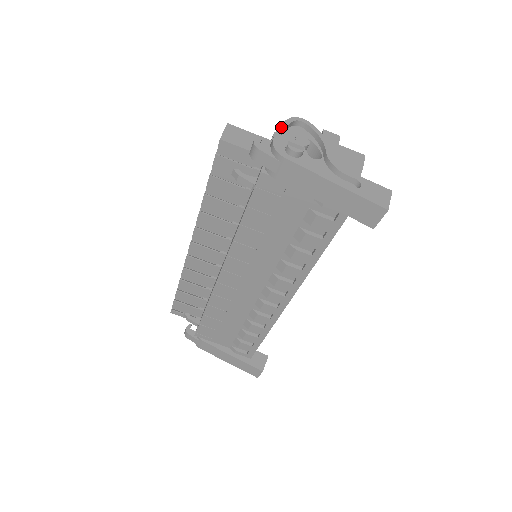
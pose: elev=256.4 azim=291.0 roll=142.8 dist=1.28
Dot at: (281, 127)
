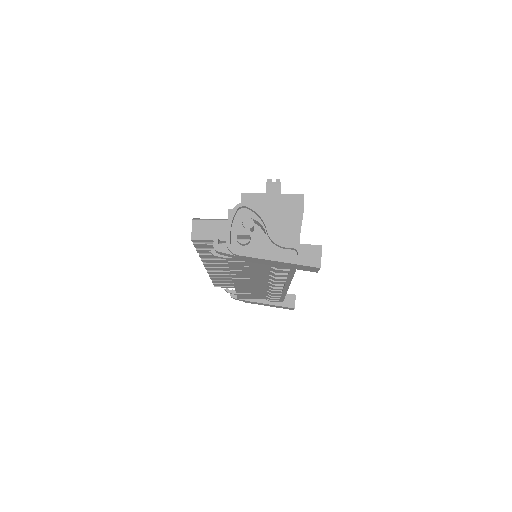
Dot at: (229, 223)
